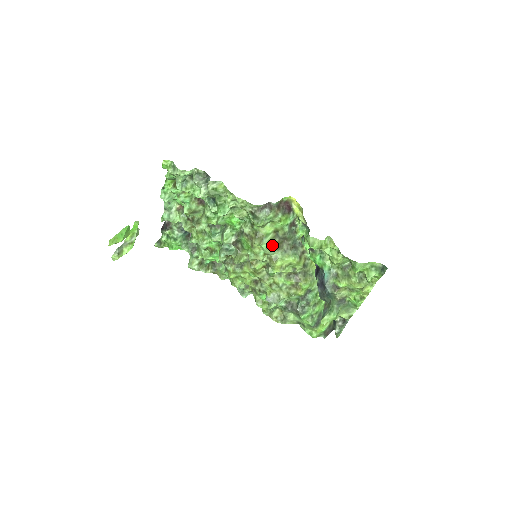
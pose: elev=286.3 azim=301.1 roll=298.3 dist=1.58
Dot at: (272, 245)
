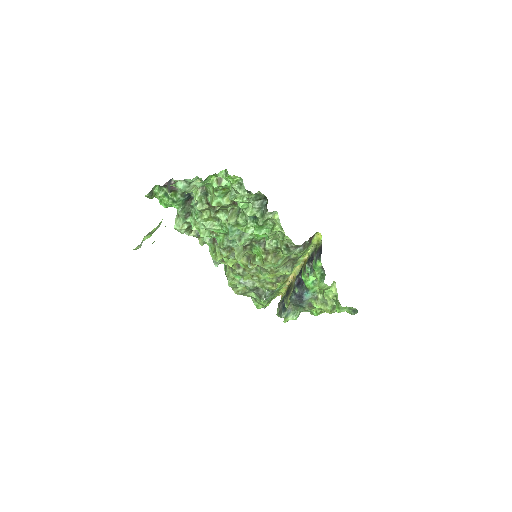
Dot at: (282, 264)
